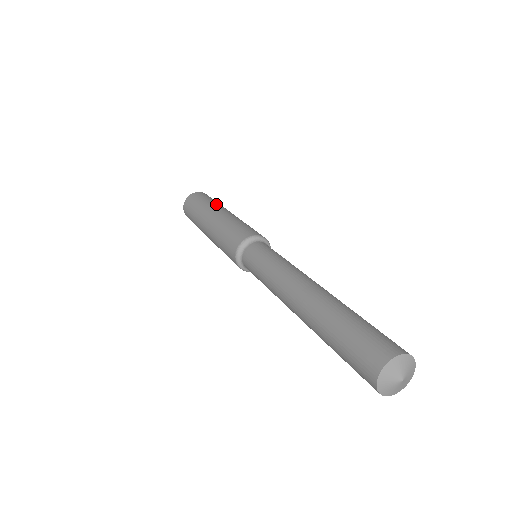
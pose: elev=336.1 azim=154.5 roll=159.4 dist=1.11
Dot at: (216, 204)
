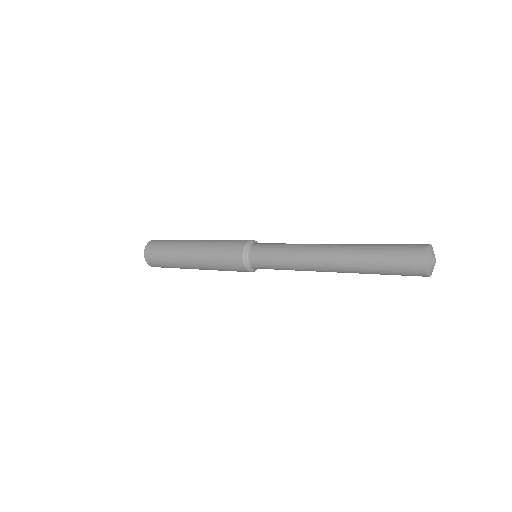
Dot at: occluded
